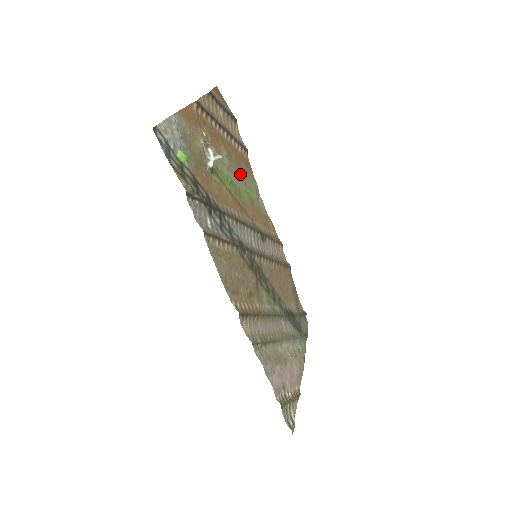
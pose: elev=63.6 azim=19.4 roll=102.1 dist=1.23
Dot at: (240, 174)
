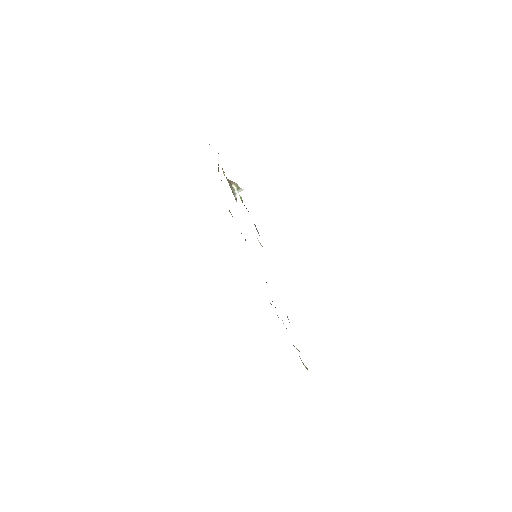
Dot at: occluded
